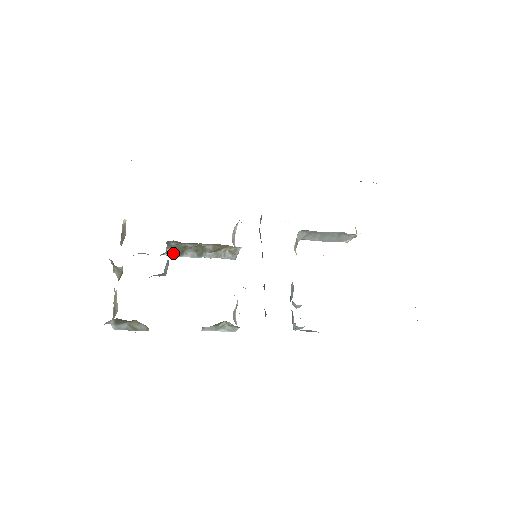
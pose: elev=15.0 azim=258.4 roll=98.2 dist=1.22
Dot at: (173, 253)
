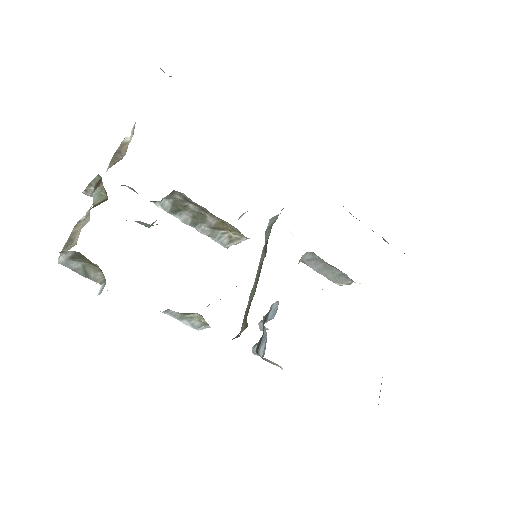
Dot at: (166, 206)
